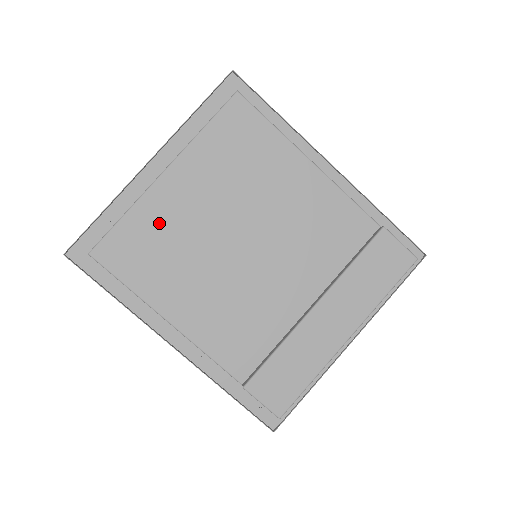
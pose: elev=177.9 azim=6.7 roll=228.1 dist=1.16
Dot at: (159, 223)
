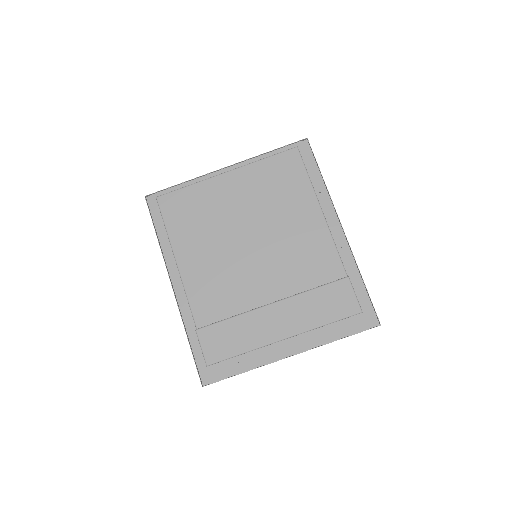
Dot at: (206, 200)
